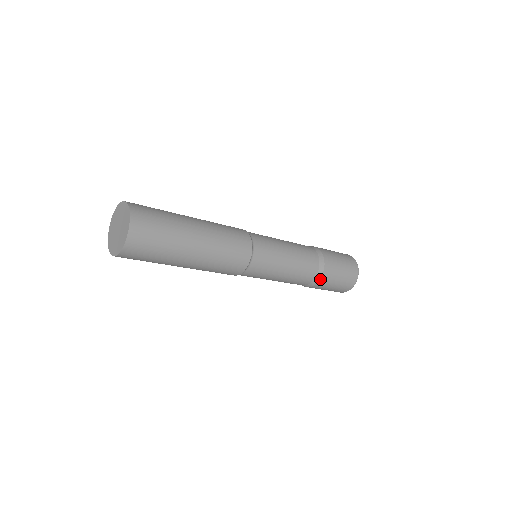
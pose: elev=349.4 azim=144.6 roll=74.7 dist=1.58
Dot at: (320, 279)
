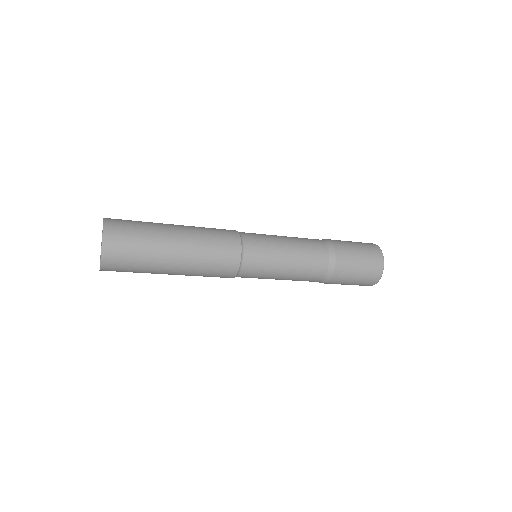
Dot at: (331, 277)
